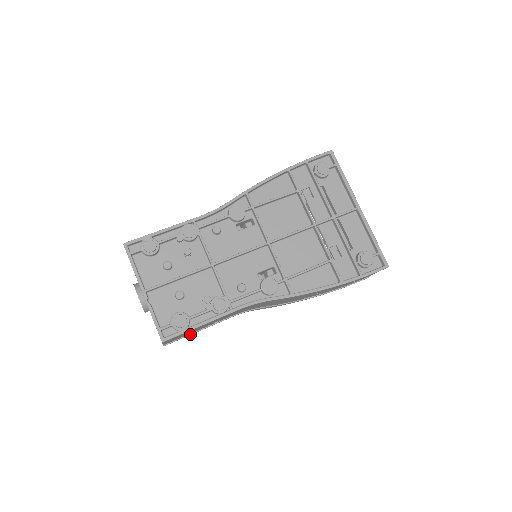
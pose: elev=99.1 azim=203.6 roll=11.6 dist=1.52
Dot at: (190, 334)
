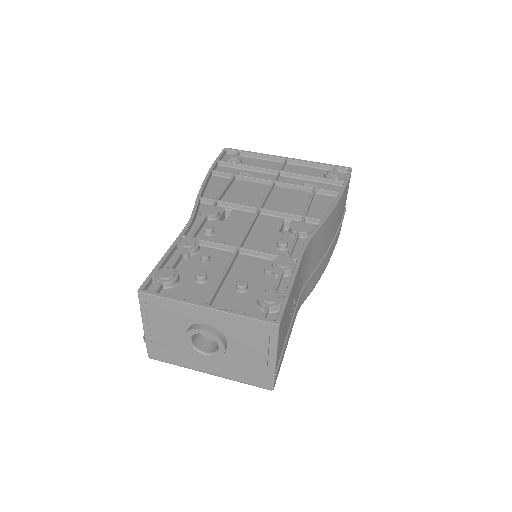
Dot at: (285, 342)
